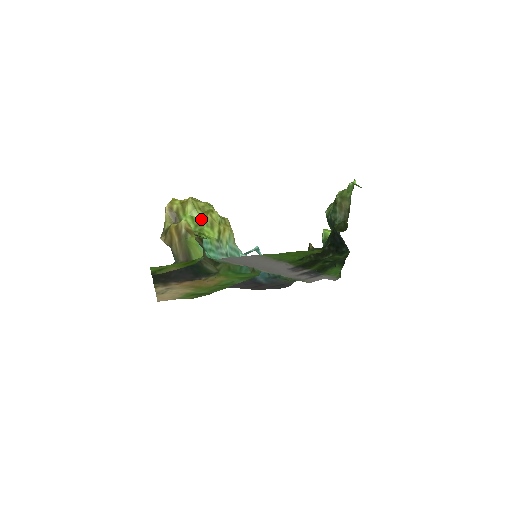
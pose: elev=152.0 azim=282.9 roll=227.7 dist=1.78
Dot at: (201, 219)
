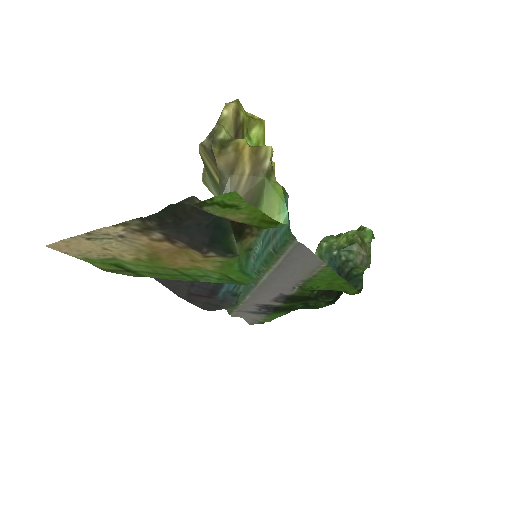
Dot at: occluded
